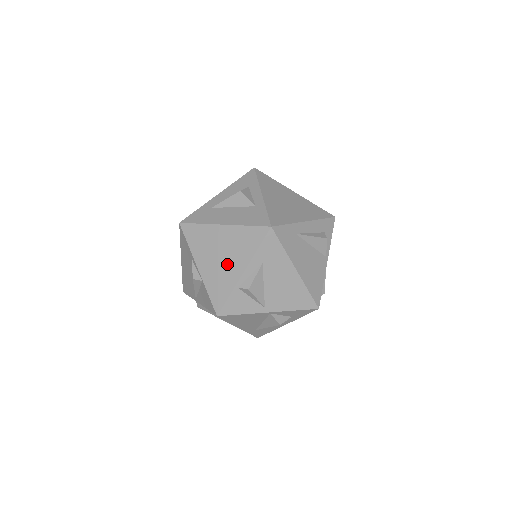
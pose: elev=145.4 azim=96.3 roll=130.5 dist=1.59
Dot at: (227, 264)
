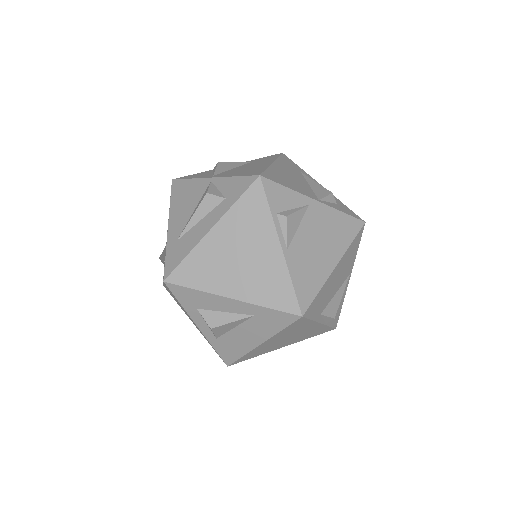
Dot at: occluded
